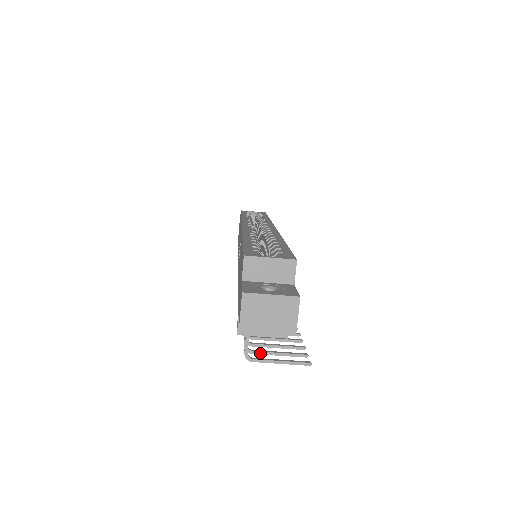
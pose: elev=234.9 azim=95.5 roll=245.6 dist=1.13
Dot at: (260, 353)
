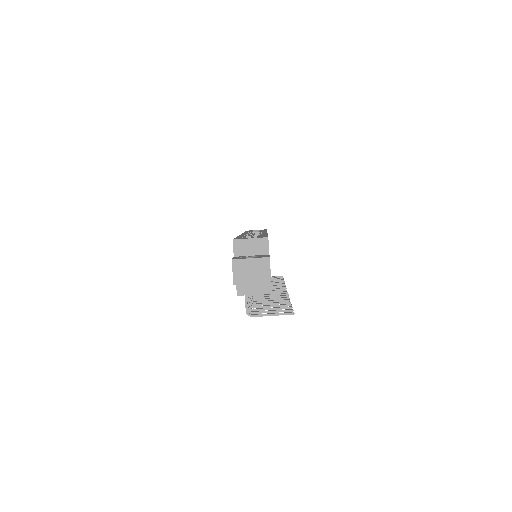
Dot at: (258, 313)
